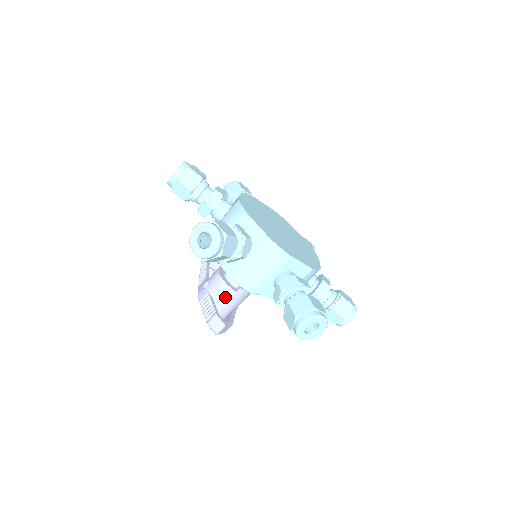
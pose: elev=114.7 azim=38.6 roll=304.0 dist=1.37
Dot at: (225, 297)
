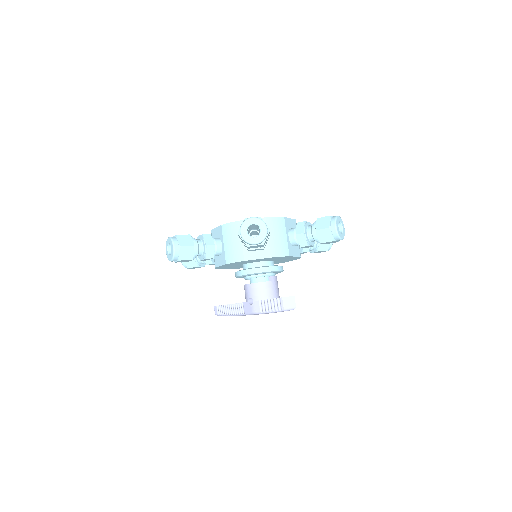
Dot at: (271, 291)
